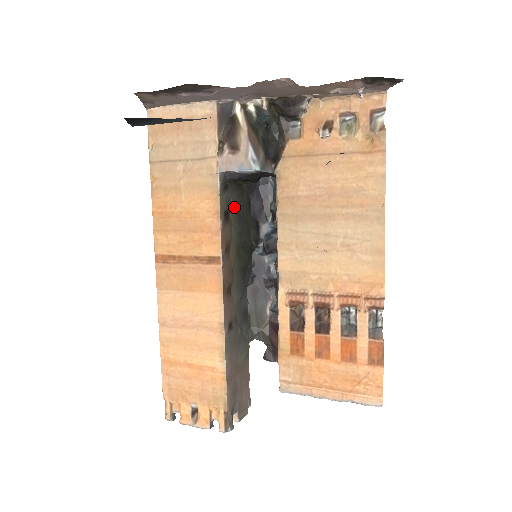
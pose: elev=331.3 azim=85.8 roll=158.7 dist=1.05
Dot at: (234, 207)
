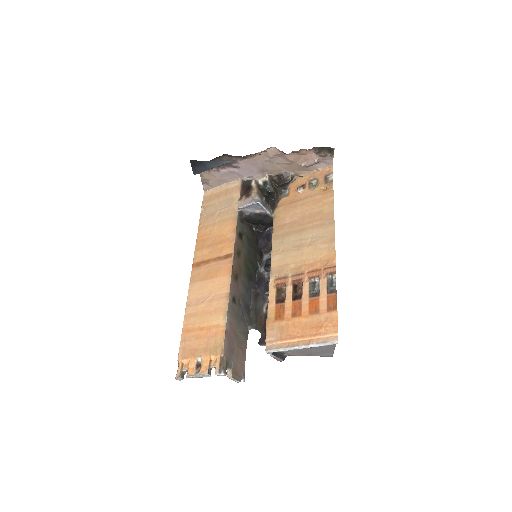
Dot at: (246, 235)
